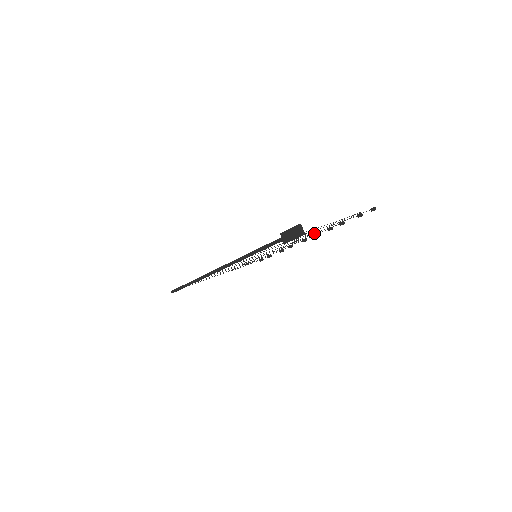
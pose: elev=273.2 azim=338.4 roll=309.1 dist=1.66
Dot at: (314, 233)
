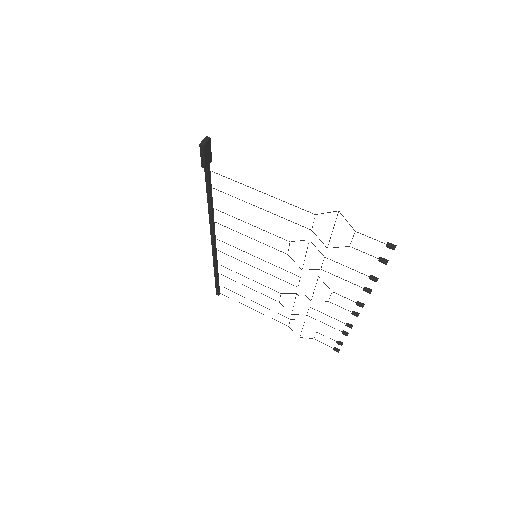
Dot at: occluded
